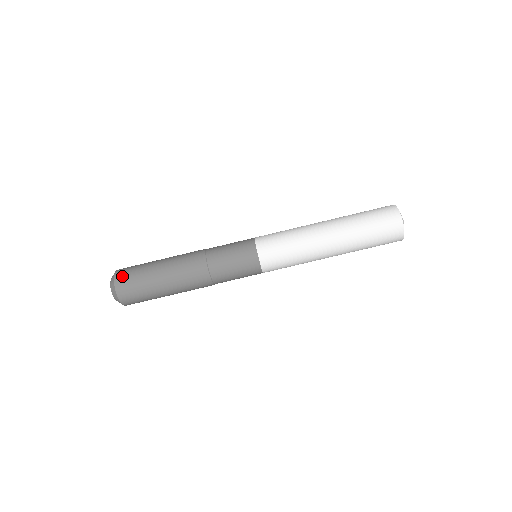
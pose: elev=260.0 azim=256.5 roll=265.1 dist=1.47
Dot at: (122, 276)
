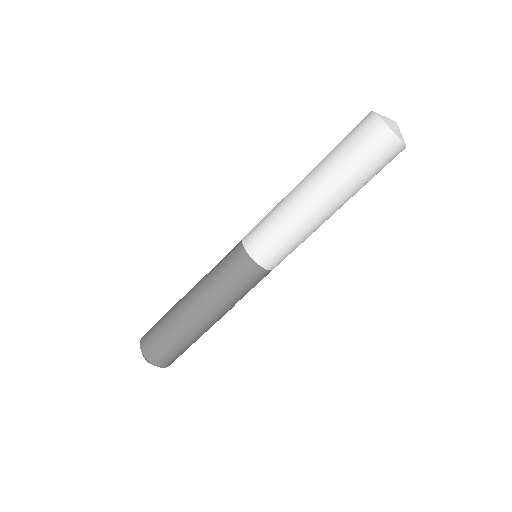
Dot at: (146, 343)
